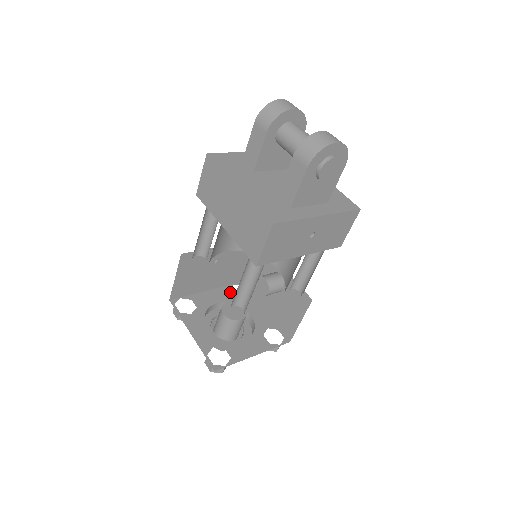
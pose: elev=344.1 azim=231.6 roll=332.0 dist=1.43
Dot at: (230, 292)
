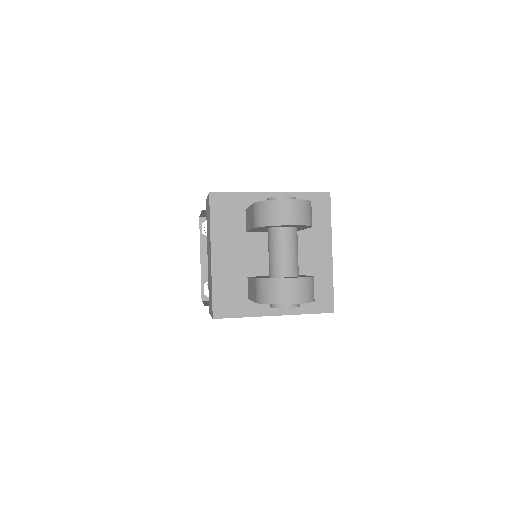
Dot at: occluded
